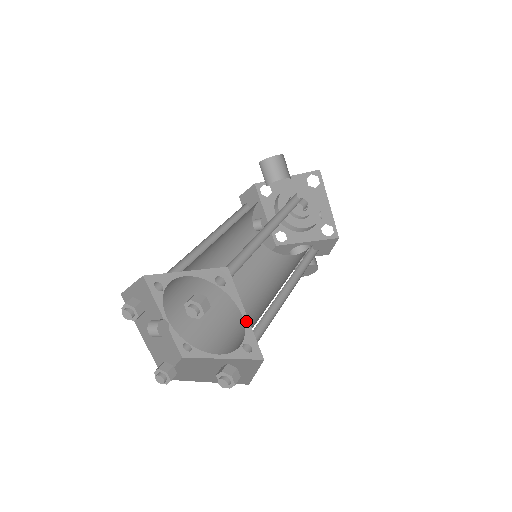
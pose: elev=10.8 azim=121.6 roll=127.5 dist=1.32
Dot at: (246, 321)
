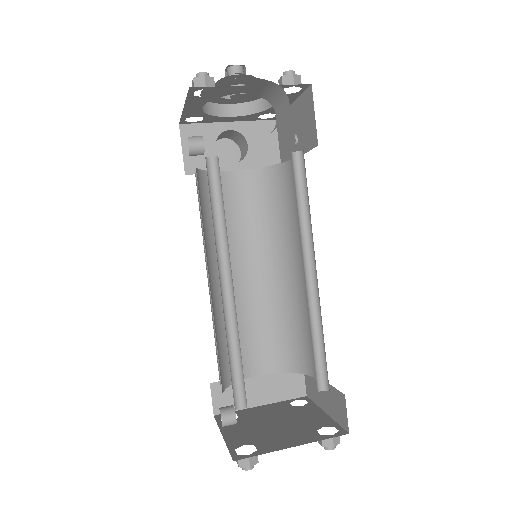
Dot at: occluded
